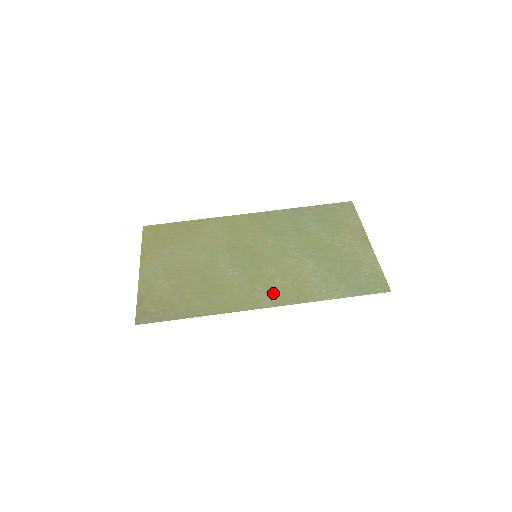
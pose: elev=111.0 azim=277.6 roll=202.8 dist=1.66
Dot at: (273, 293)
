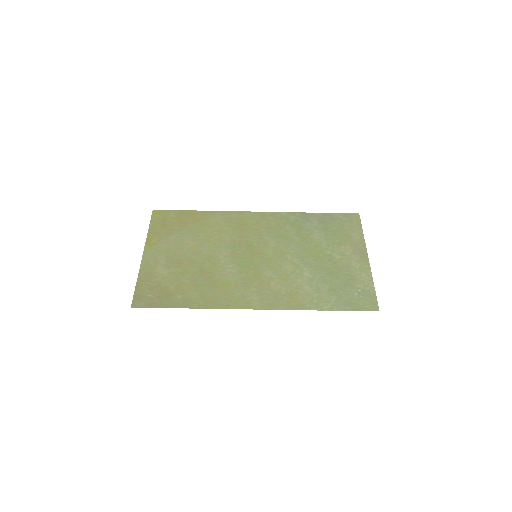
Dot at: (266, 296)
